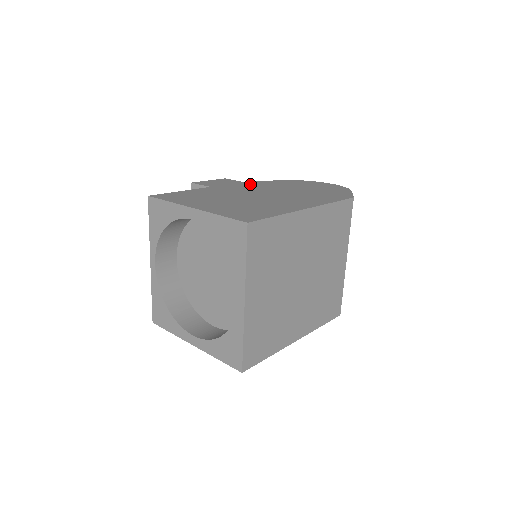
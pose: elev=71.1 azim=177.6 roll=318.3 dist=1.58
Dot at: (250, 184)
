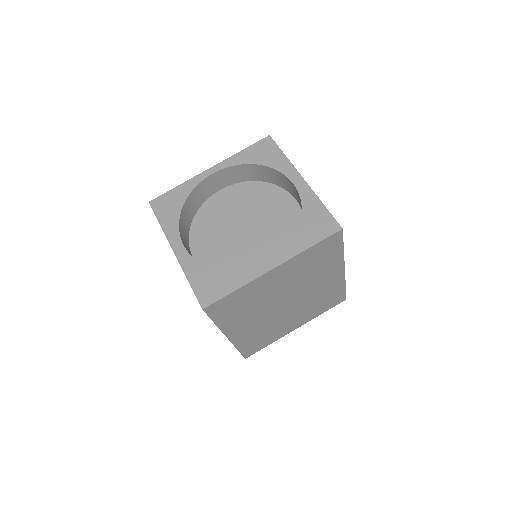
Dot at: occluded
